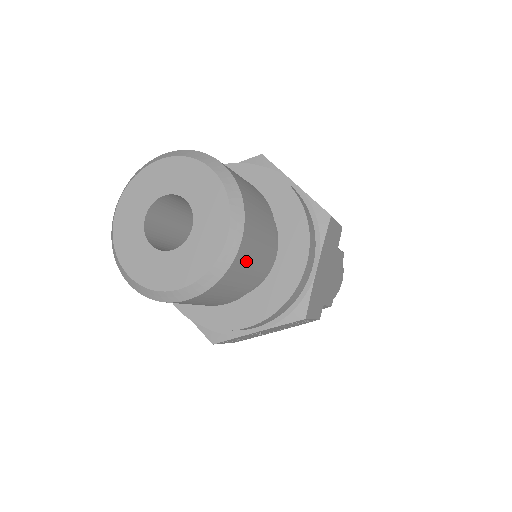
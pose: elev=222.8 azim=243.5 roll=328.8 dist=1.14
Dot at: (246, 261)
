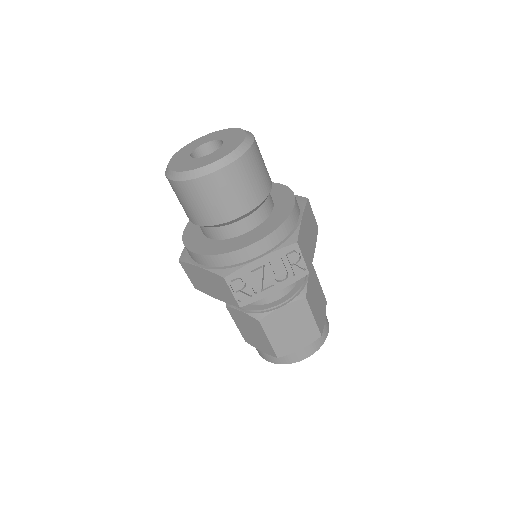
Dot at: (255, 164)
